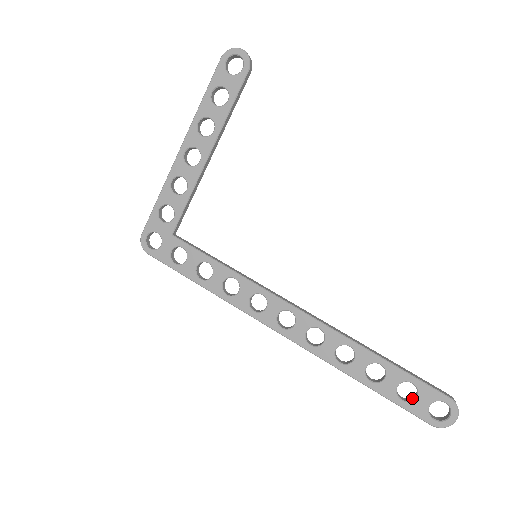
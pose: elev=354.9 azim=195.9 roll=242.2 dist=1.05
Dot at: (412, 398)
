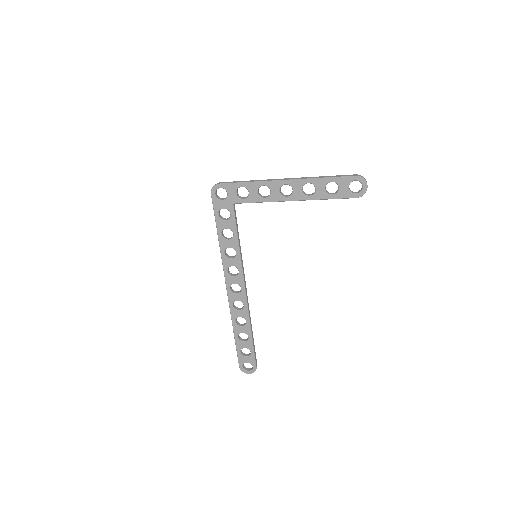
Dot at: (244, 355)
